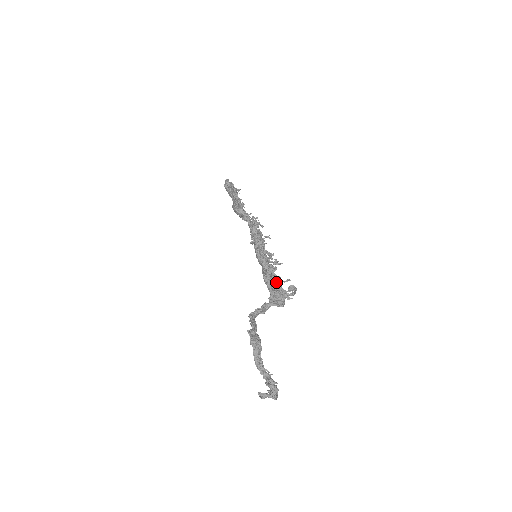
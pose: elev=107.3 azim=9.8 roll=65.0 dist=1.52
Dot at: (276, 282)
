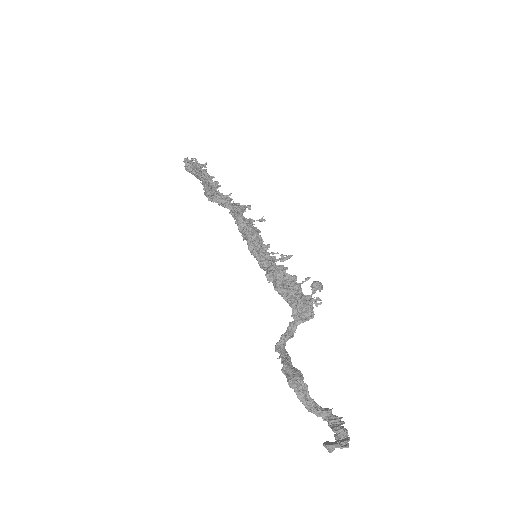
Dot at: (293, 288)
